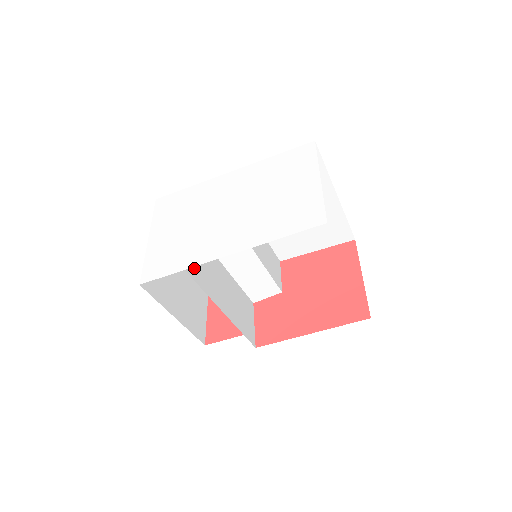
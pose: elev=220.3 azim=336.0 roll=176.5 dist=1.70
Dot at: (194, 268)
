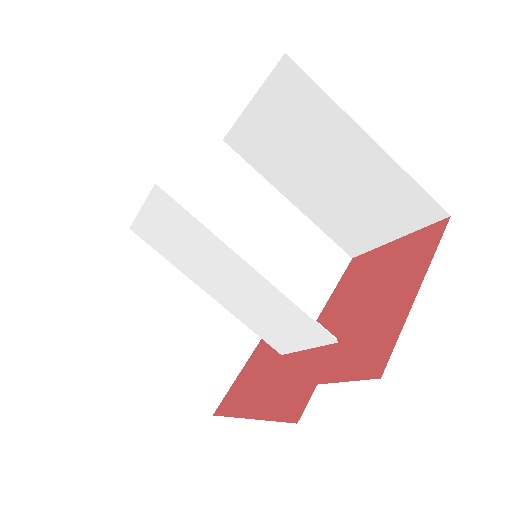
Dot at: (172, 217)
